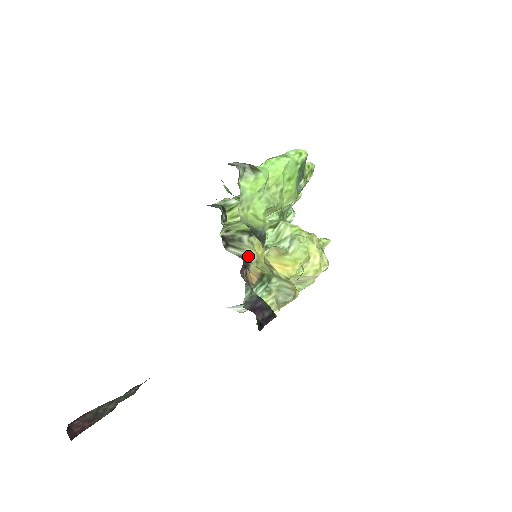
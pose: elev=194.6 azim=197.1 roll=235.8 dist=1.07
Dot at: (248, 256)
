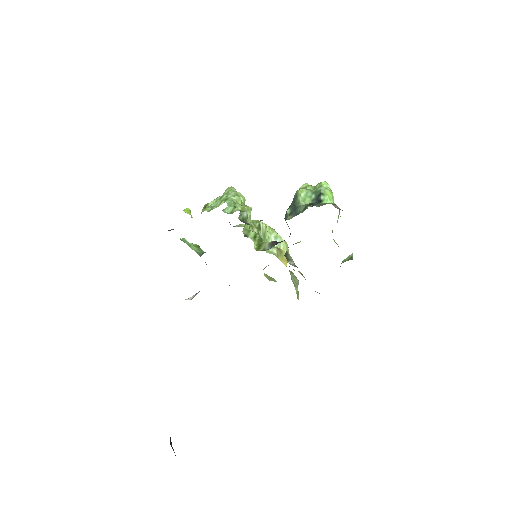
Dot at: occluded
